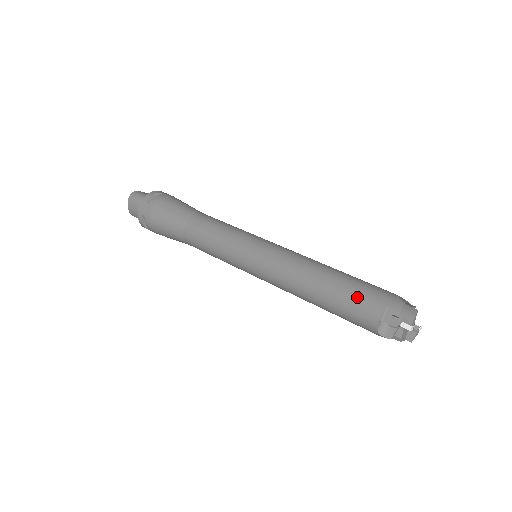
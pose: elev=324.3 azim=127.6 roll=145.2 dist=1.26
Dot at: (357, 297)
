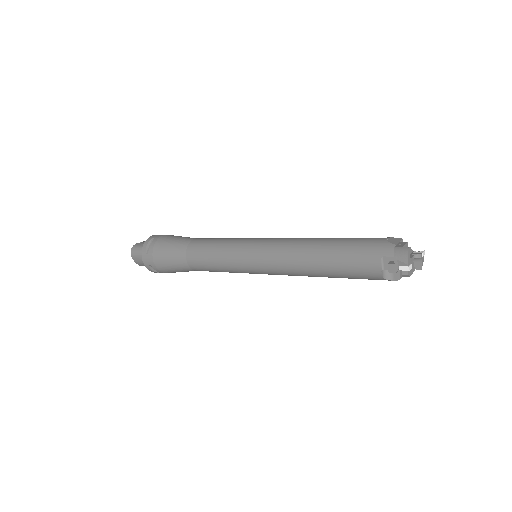
Dot at: (353, 259)
